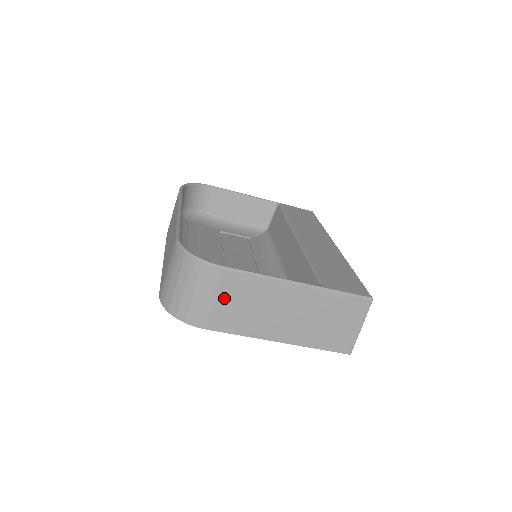
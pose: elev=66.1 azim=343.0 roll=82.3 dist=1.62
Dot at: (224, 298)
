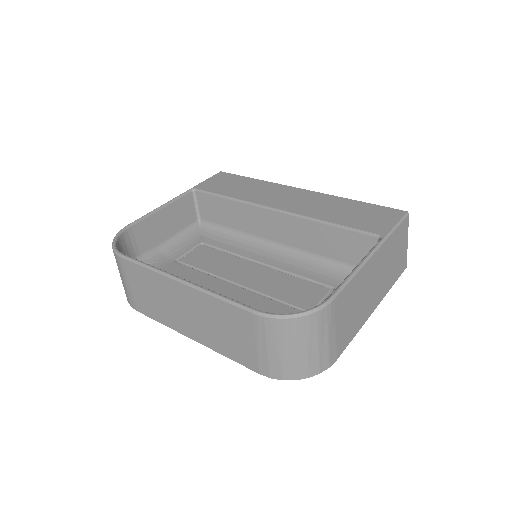
Dot at: (340, 321)
